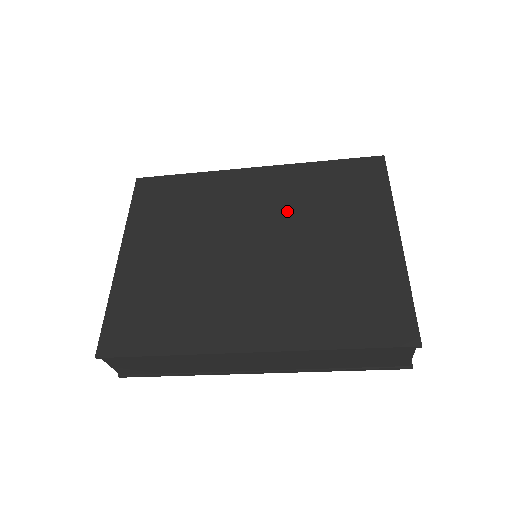
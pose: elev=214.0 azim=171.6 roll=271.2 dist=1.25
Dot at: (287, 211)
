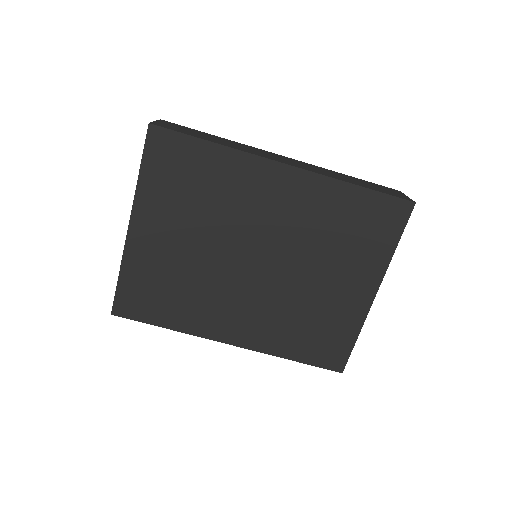
Dot at: (298, 235)
